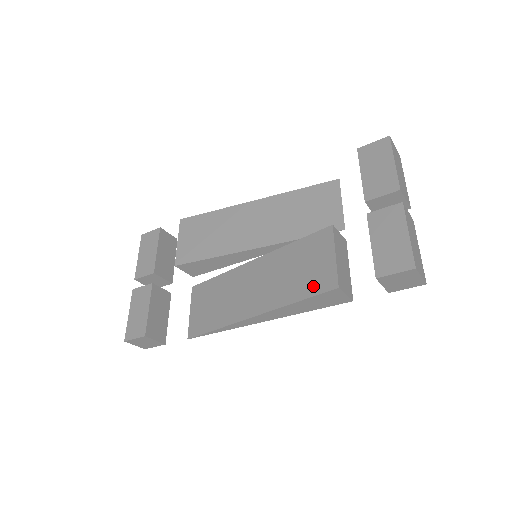
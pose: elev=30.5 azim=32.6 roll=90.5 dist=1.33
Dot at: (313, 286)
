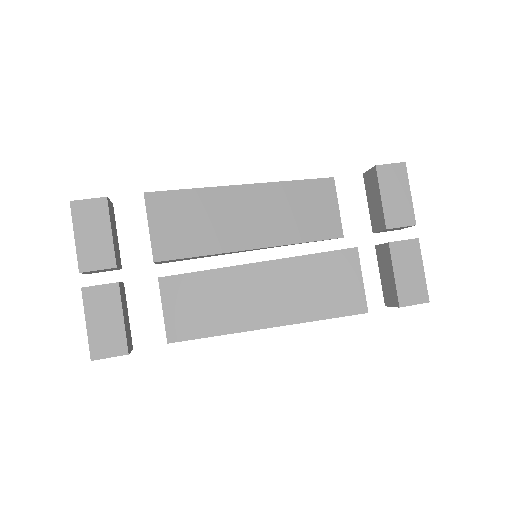
Dot at: (341, 307)
